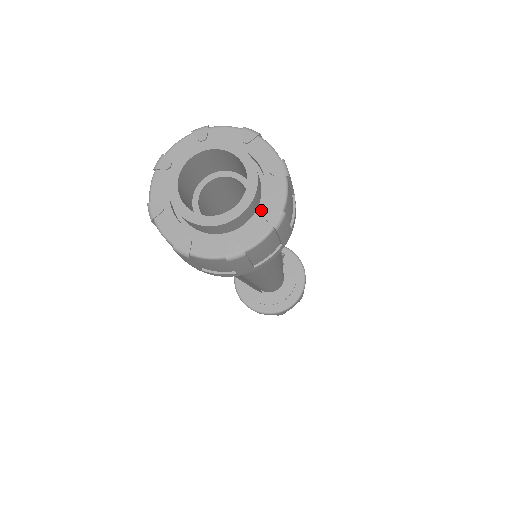
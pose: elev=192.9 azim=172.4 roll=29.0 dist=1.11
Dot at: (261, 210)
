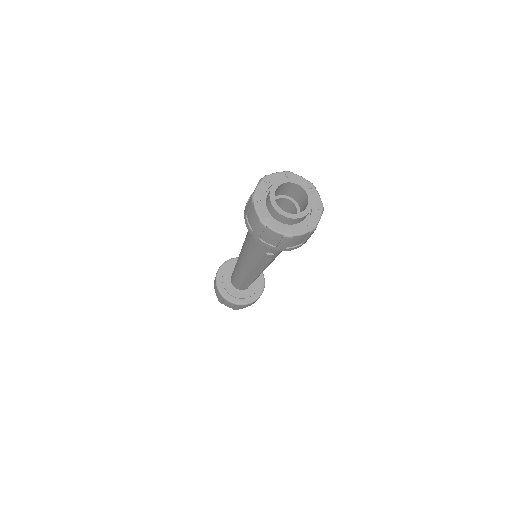
Dot at: (313, 205)
